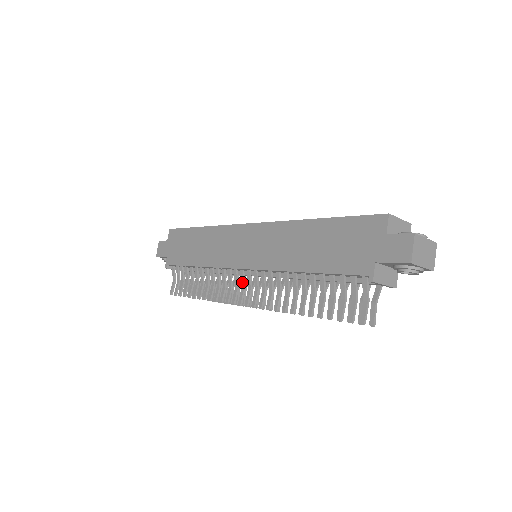
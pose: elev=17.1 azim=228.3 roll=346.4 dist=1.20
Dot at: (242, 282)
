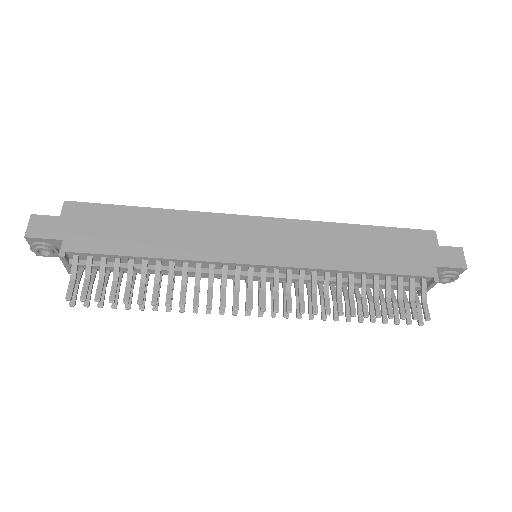
Dot at: (250, 282)
